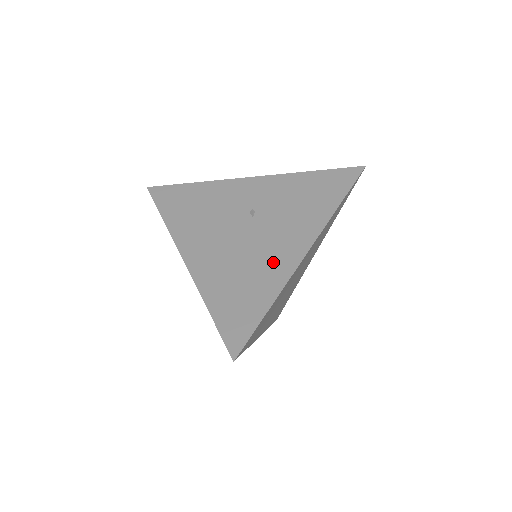
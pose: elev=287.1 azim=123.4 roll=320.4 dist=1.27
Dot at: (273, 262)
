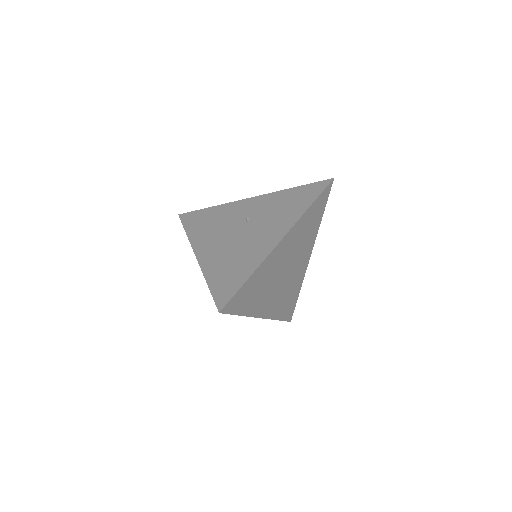
Dot at: (257, 248)
